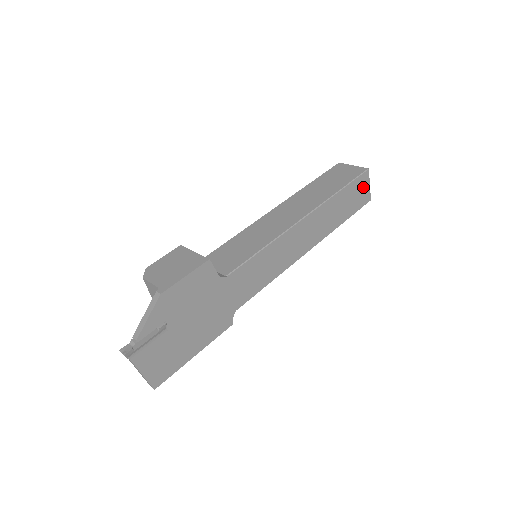
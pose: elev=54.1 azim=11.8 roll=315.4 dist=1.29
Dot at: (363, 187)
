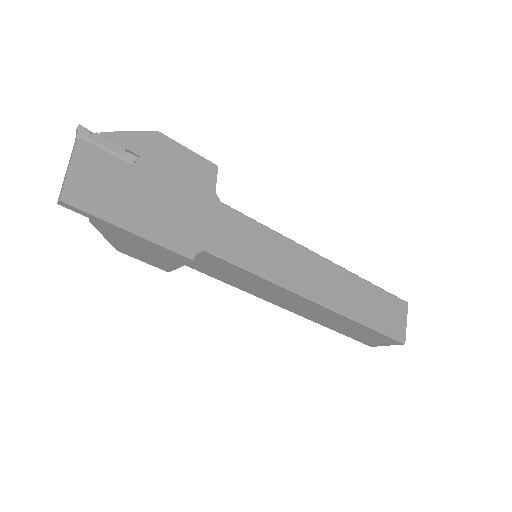
Dot at: (398, 315)
